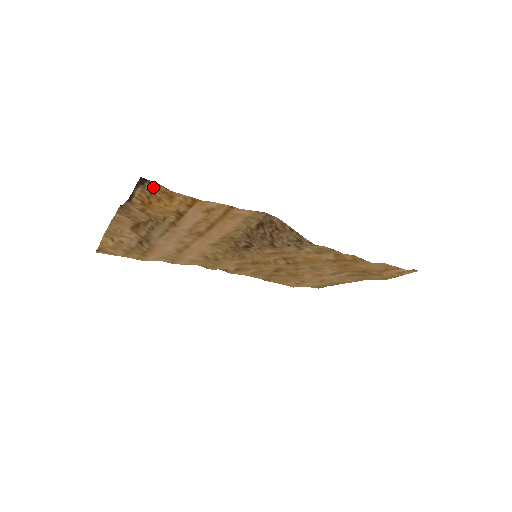
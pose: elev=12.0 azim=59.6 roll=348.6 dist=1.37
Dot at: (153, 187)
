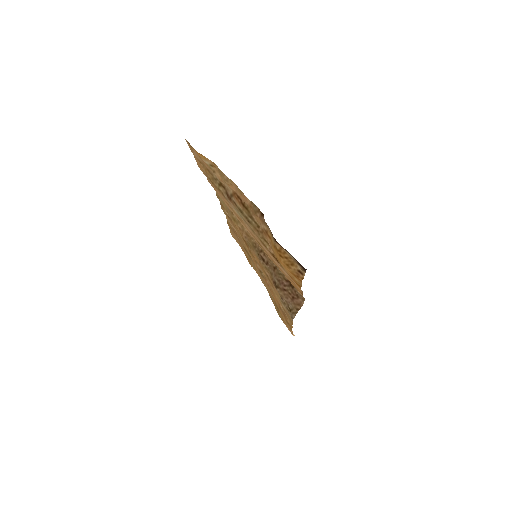
Dot at: (299, 268)
